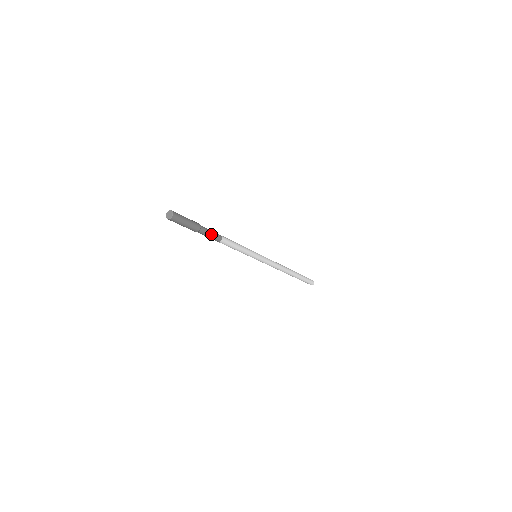
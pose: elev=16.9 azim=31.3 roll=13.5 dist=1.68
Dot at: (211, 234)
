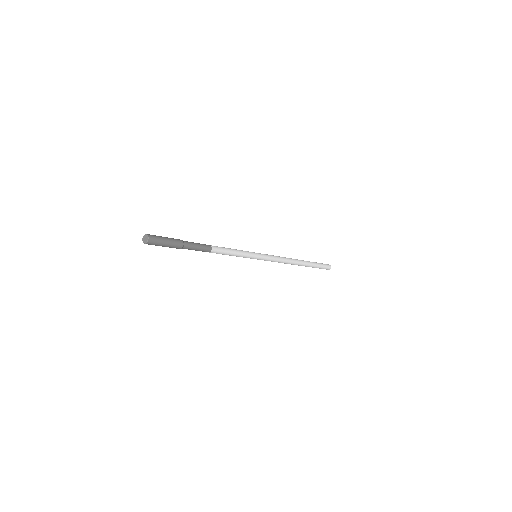
Dot at: (197, 248)
